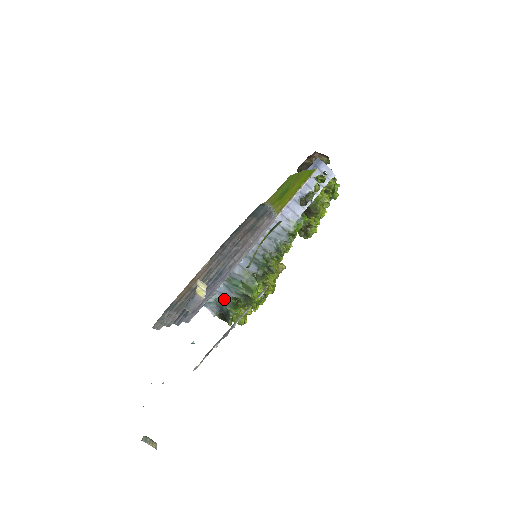
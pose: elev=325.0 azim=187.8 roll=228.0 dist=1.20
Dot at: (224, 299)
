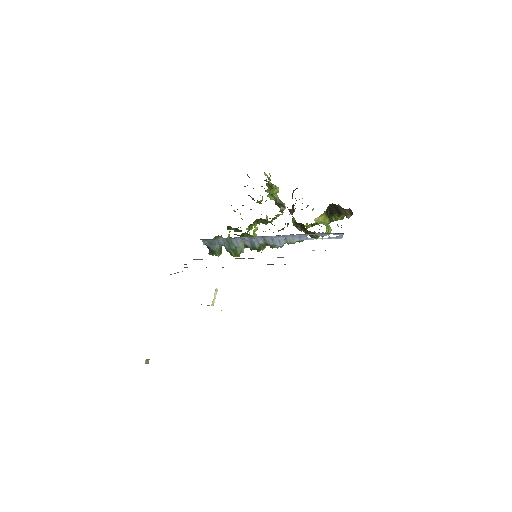
Dot at: (217, 244)
